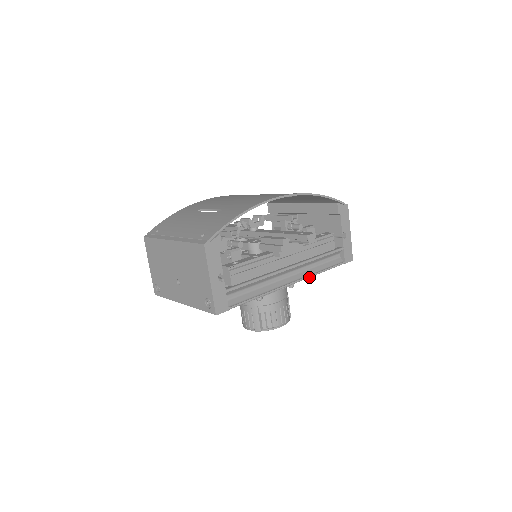
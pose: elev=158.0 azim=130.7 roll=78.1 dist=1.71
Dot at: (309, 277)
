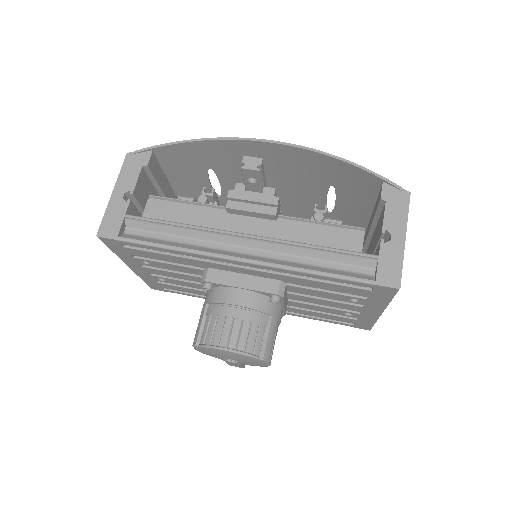
Dot at: (278, 267)
